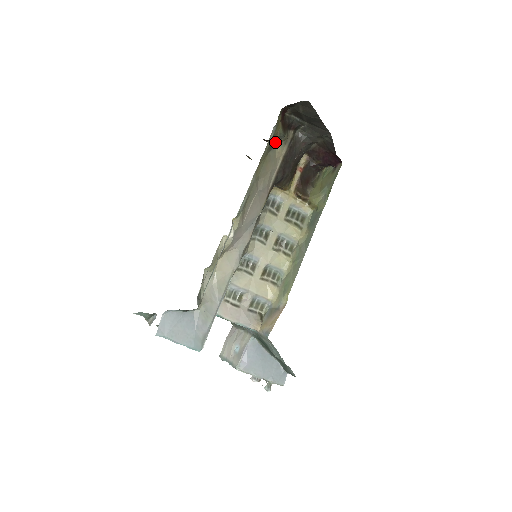
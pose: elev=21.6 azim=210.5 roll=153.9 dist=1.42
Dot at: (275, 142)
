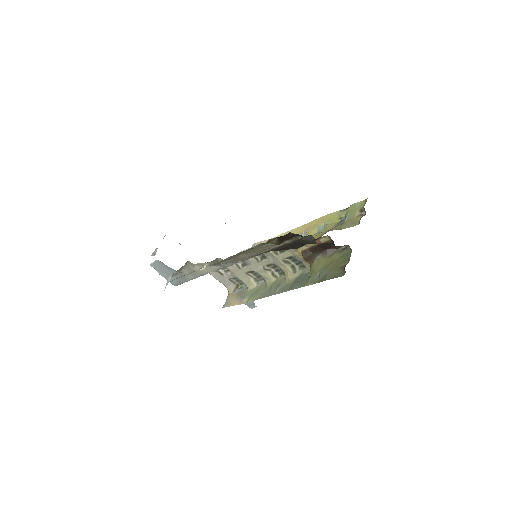
Dot at: occluded
